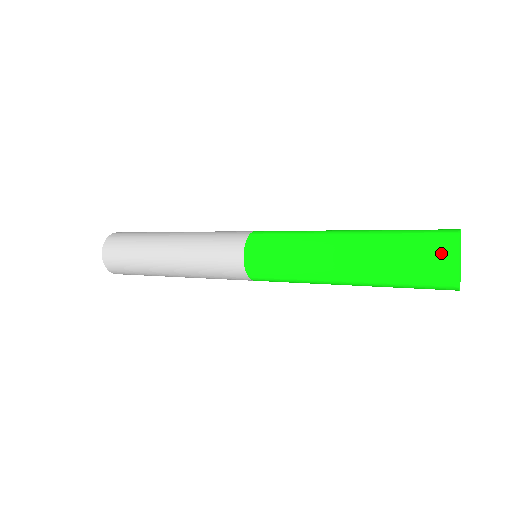
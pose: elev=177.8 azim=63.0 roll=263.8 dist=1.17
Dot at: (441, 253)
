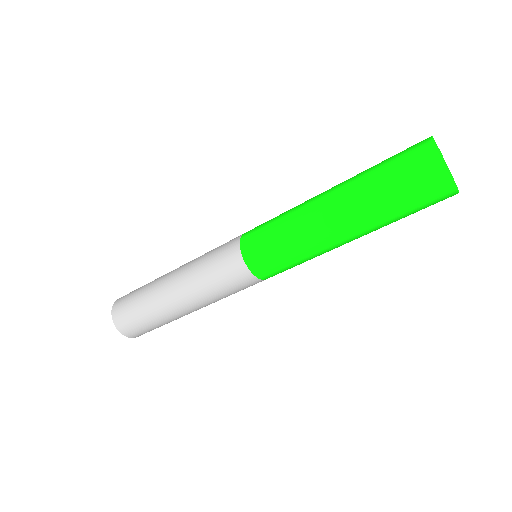
Dot at: (427, 170)
